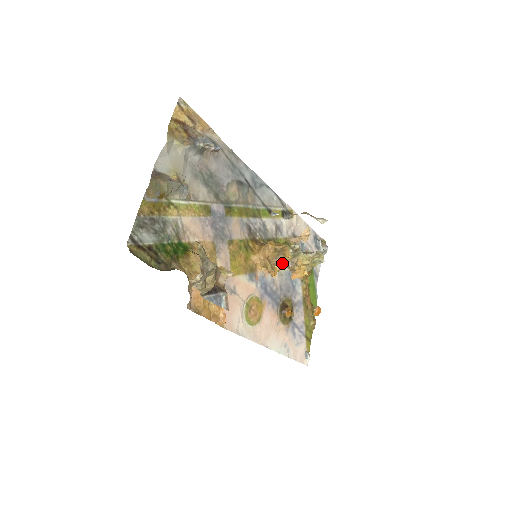
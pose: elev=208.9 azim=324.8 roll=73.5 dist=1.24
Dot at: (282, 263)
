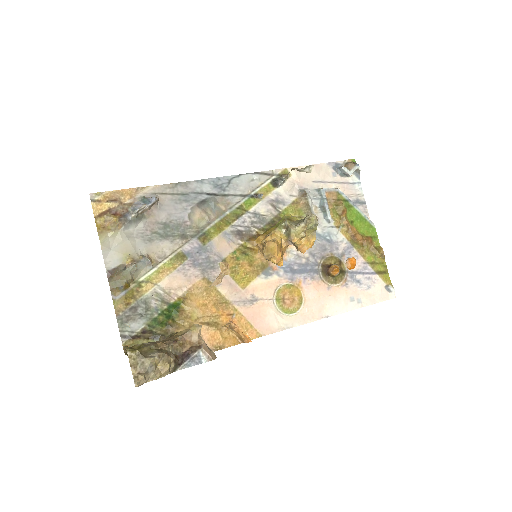
Dot at: (274, 256)
